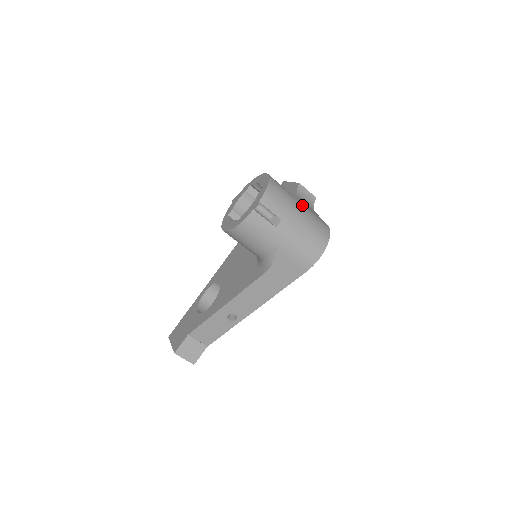
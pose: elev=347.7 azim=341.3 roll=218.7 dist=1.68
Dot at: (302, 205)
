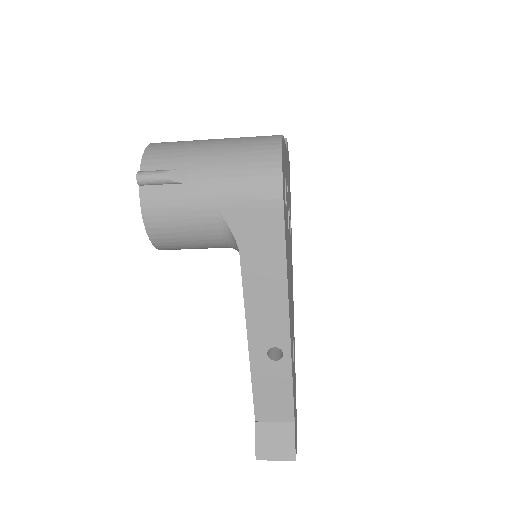
Dot at: (219, 139)
